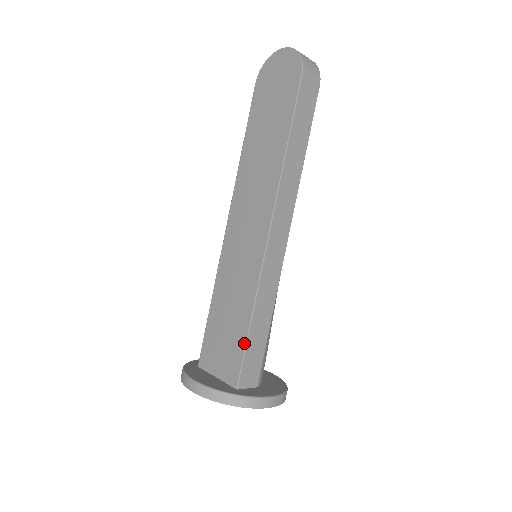
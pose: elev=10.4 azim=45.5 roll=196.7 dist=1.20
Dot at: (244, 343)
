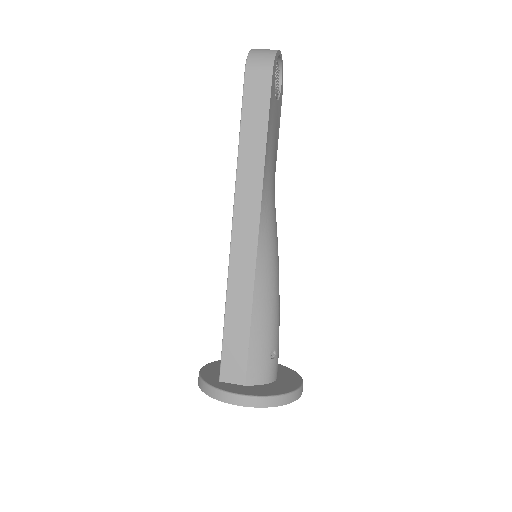
Dot at: (223, 337)
